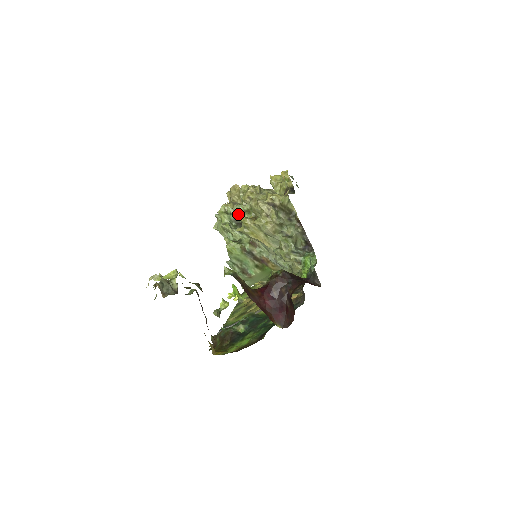
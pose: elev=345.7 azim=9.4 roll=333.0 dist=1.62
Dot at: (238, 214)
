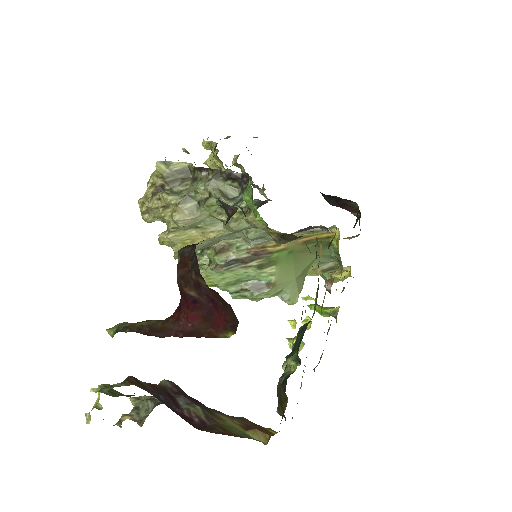
Dot at: occluded
